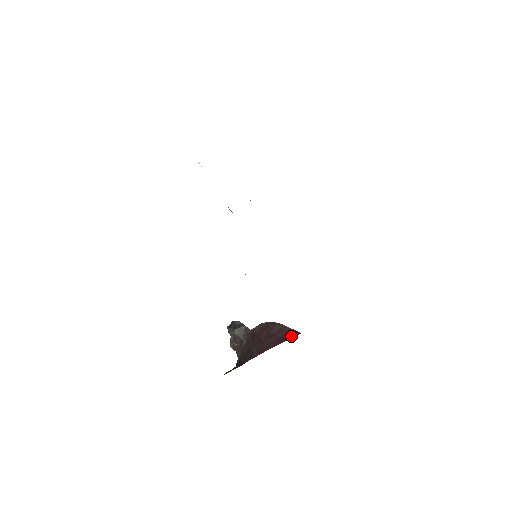
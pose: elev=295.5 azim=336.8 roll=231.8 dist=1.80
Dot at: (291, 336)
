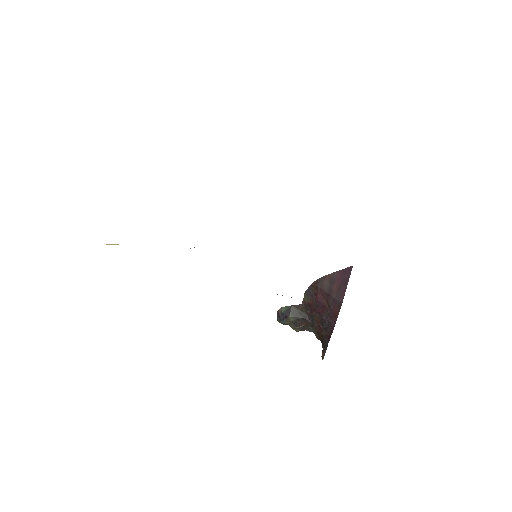
Dot at: (347, 277)
